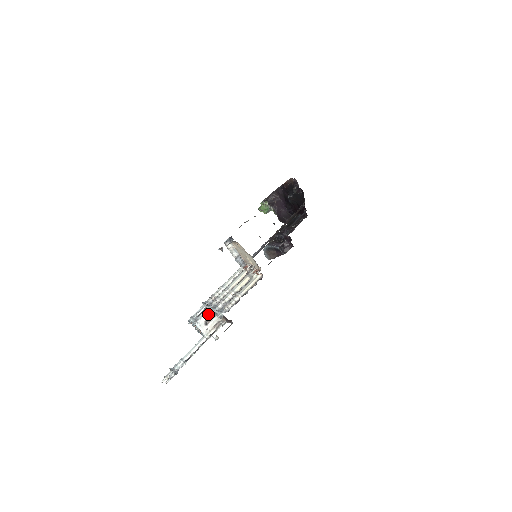
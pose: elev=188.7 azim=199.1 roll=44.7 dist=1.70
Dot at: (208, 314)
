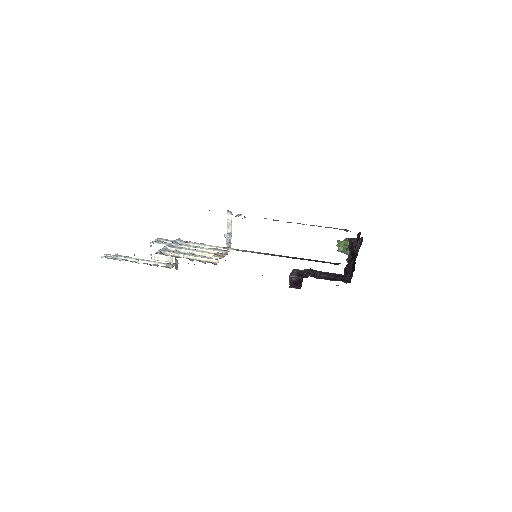
Dot at: occluded
